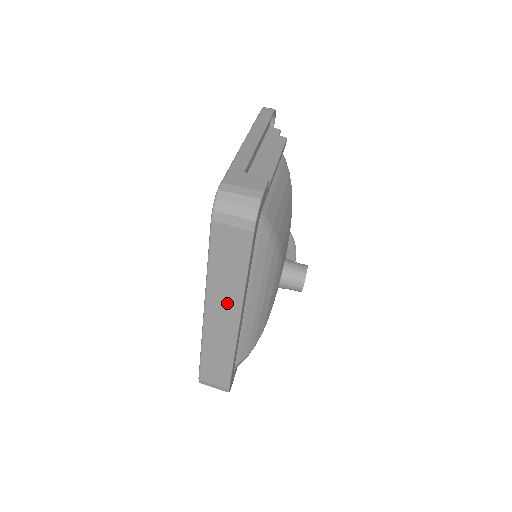
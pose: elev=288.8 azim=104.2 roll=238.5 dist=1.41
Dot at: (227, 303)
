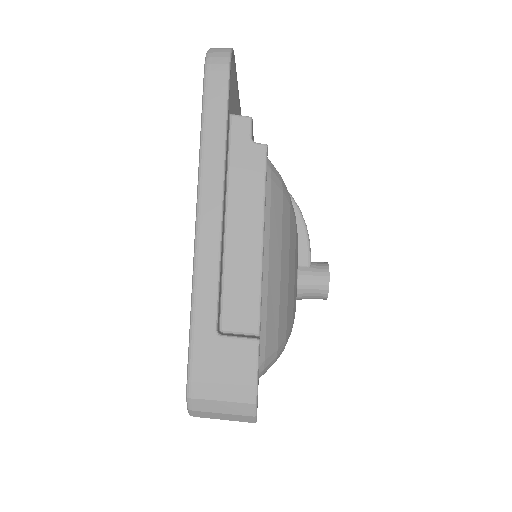
Dot at: occluded
